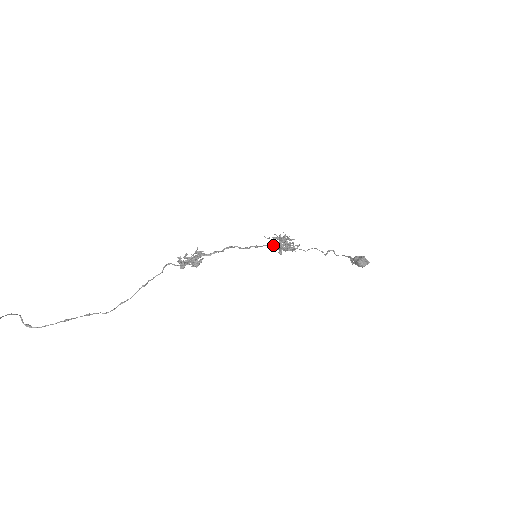
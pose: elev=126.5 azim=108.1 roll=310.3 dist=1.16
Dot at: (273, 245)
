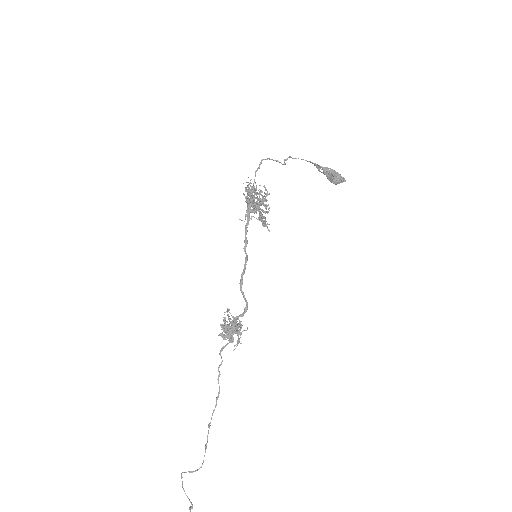
Dot at: (251, 218)
